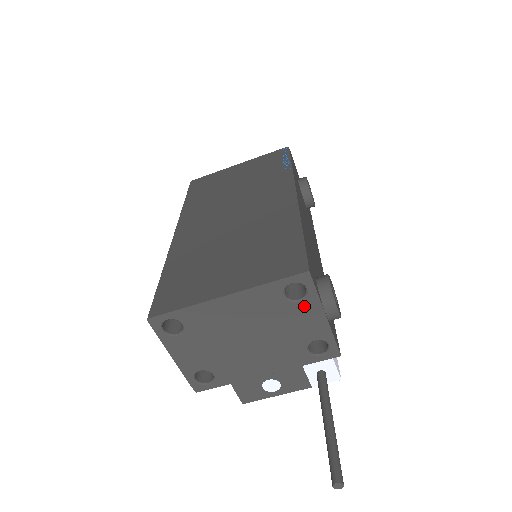
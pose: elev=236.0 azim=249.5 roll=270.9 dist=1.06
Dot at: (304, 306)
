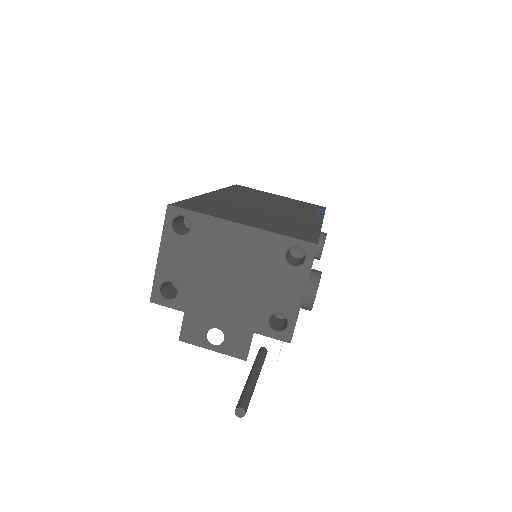
Dot at: (293, 274)
